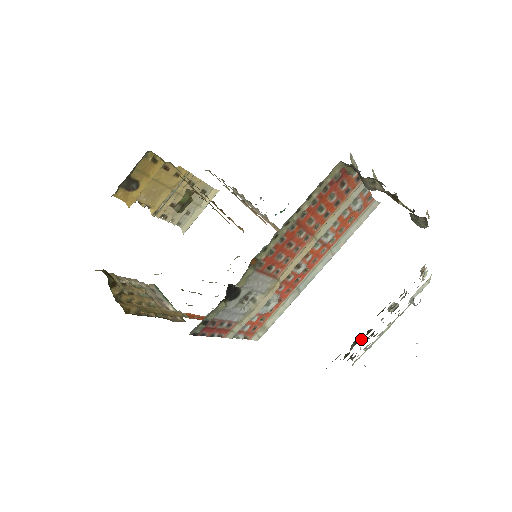
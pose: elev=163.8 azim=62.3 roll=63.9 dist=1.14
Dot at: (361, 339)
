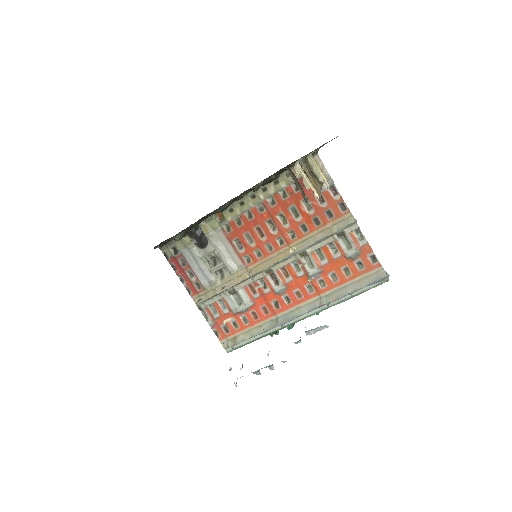
Dot at: occluded
